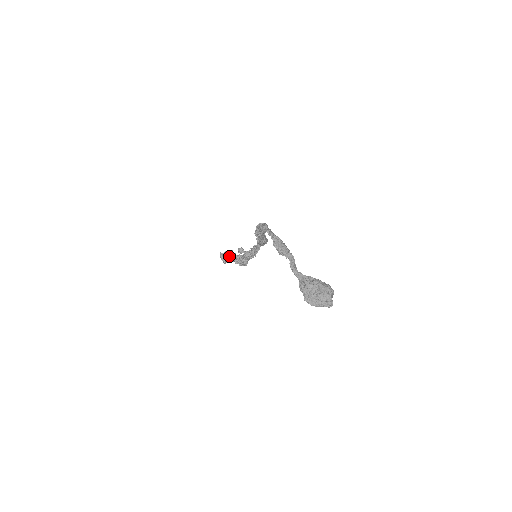
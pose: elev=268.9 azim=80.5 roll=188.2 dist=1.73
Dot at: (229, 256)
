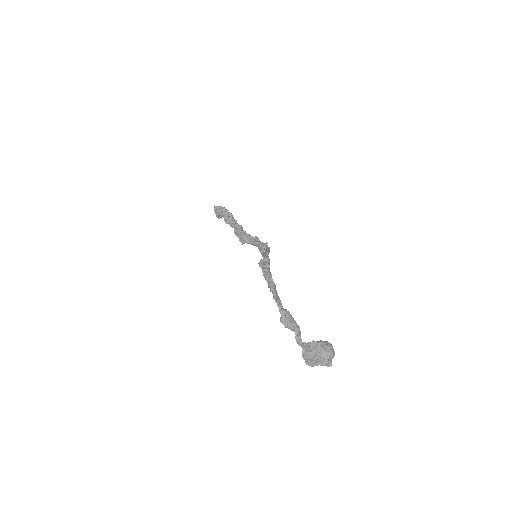
Dot at: (224, 217)
